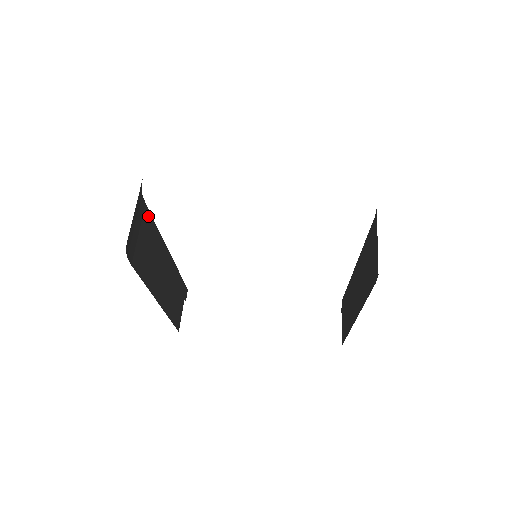
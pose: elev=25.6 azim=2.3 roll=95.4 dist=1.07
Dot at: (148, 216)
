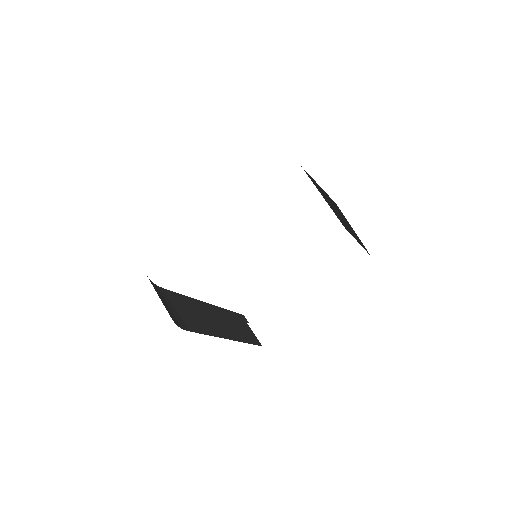
Dot at: (172, 294)
